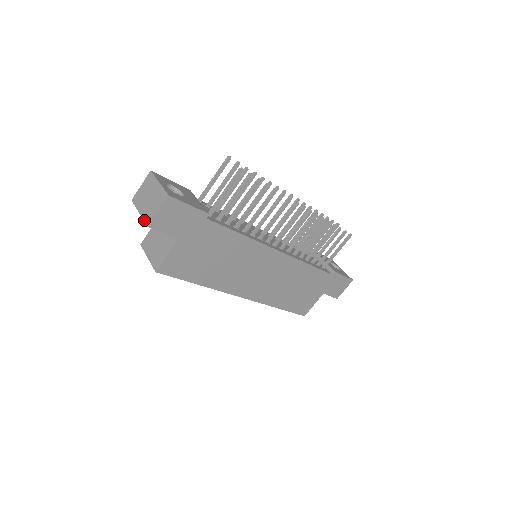
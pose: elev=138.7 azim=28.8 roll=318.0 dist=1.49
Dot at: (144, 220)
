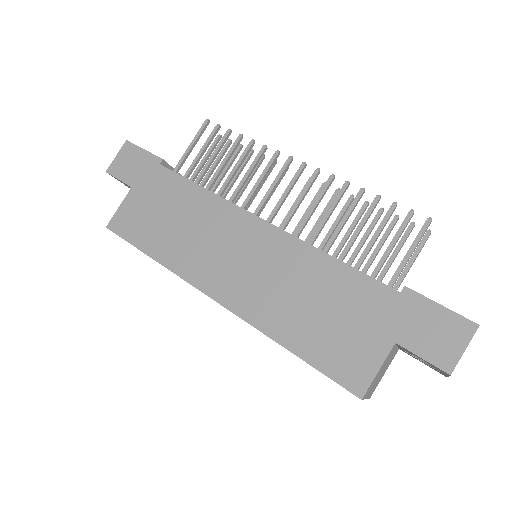
Dot at: occluded
